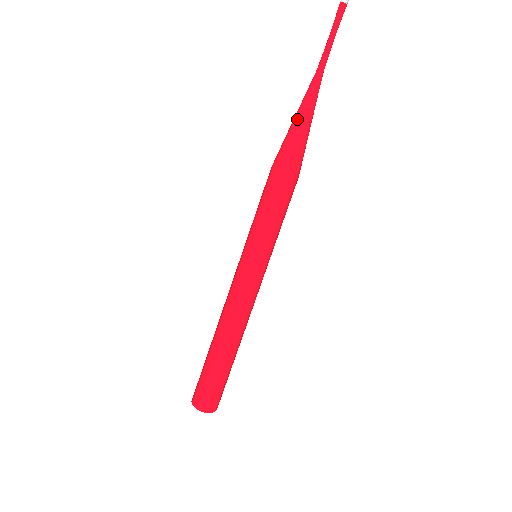
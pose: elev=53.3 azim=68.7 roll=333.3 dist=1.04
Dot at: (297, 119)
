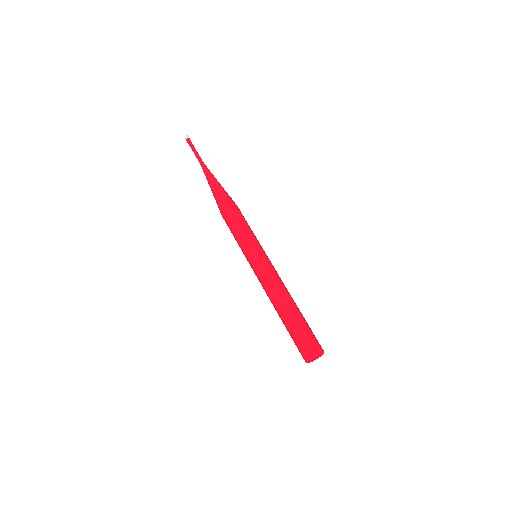
Dot at: (212, 188)
